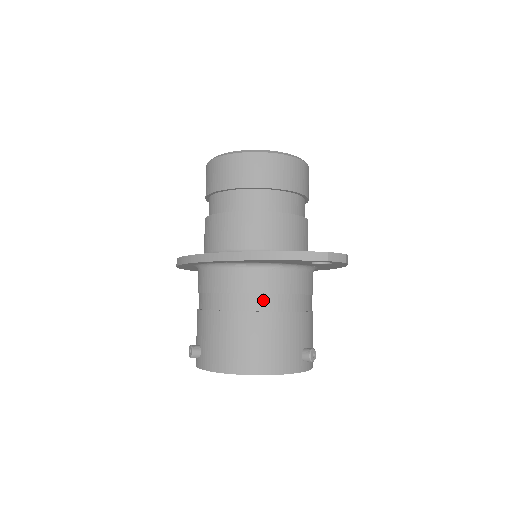
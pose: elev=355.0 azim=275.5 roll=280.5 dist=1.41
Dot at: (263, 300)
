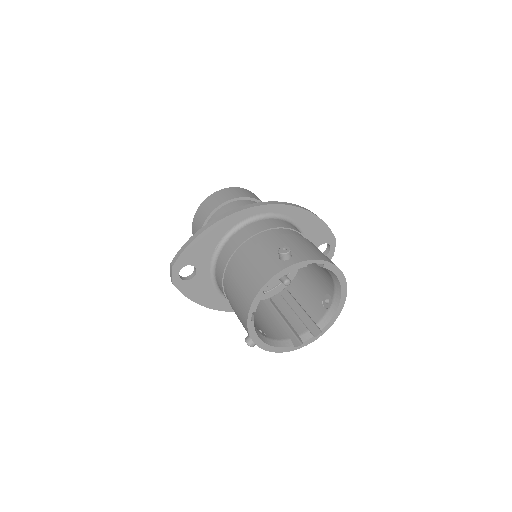
Dot at: occluded
